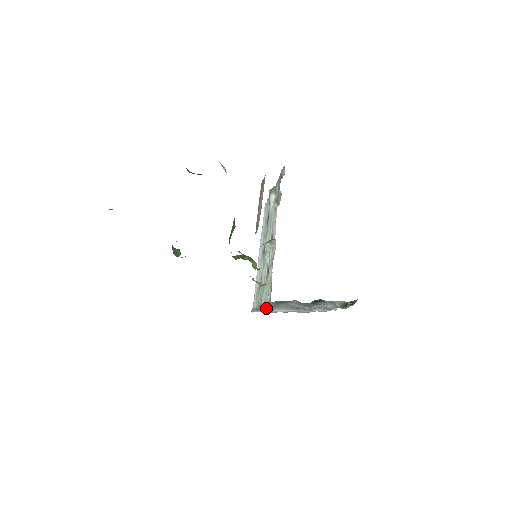
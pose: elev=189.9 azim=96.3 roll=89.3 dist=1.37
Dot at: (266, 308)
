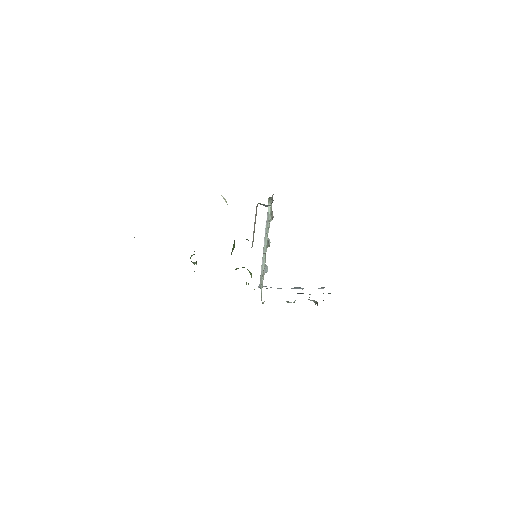
Dot at: occluded
